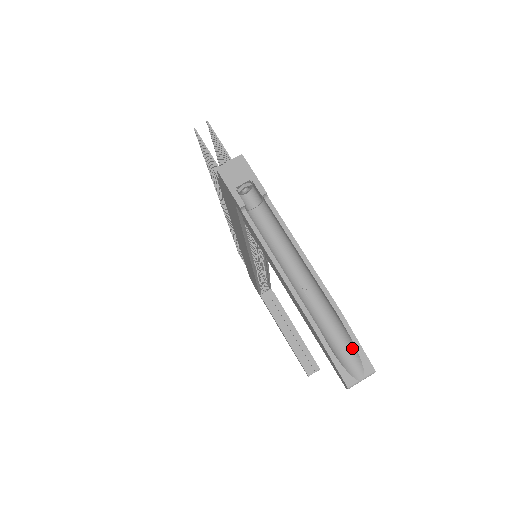
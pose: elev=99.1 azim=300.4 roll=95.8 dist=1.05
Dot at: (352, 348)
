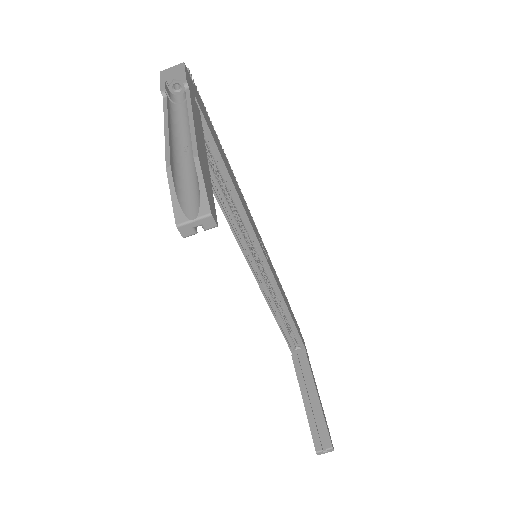
Dot at: (198, 192)
